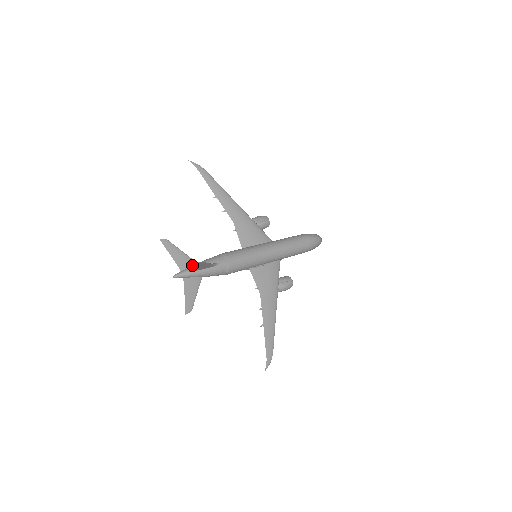
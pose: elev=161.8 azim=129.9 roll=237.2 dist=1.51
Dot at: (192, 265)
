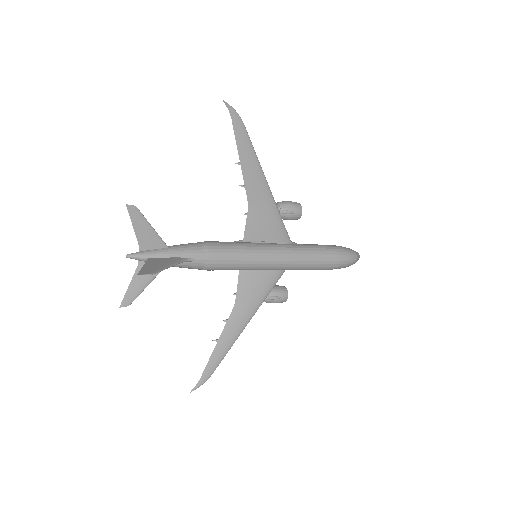
Dot at: (141, 270)
